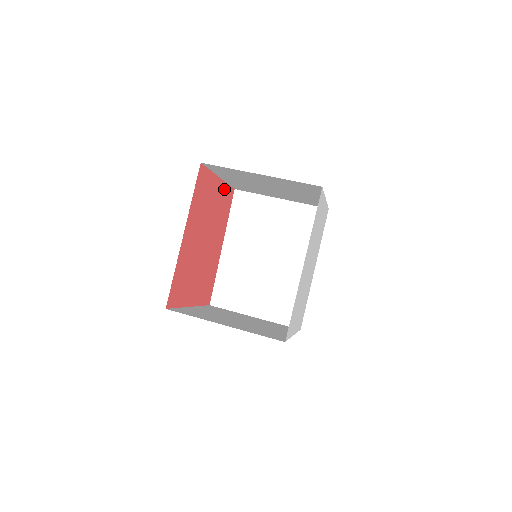
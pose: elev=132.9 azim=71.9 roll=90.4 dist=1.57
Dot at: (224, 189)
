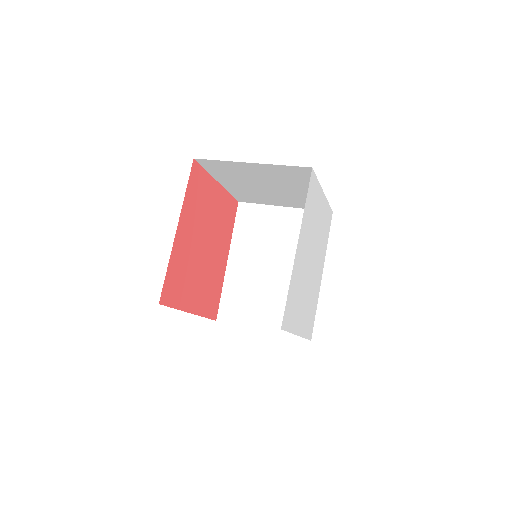
Dot at: (225, 197)
